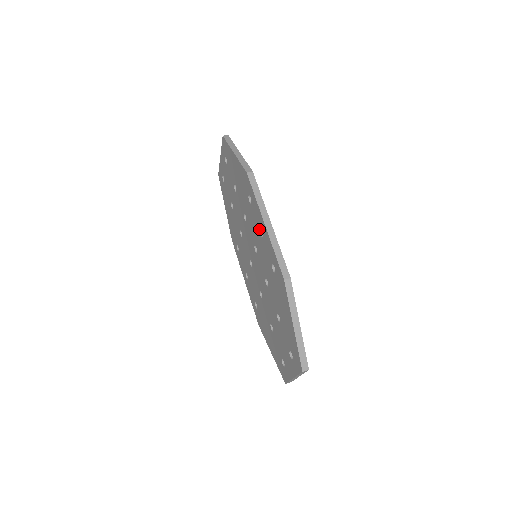
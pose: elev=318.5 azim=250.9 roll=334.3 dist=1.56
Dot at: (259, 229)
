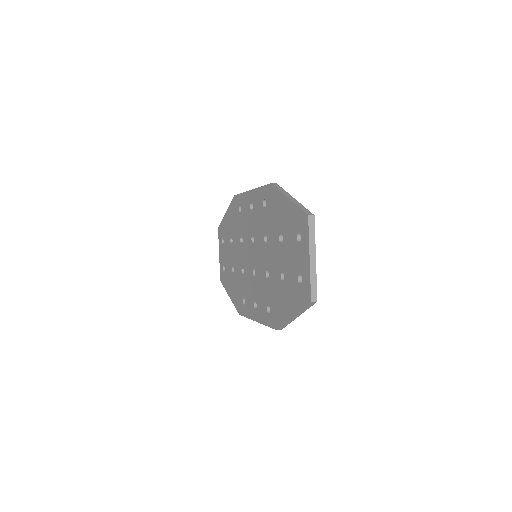
Dot at: (250, 209)
